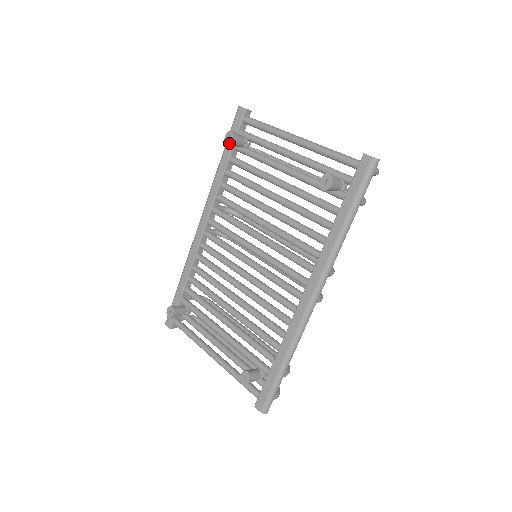
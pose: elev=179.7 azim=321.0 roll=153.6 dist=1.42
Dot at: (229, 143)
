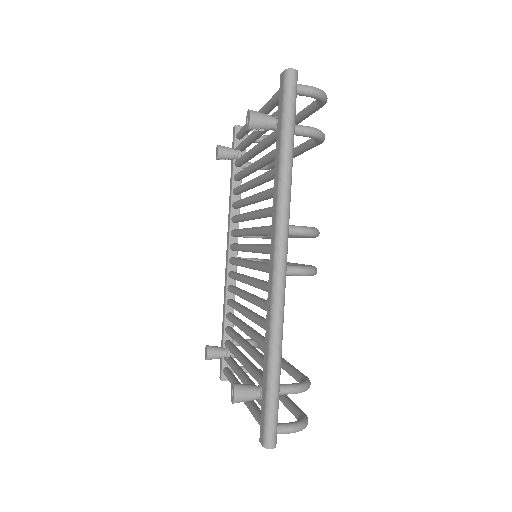
Dot at: (217, 156)
